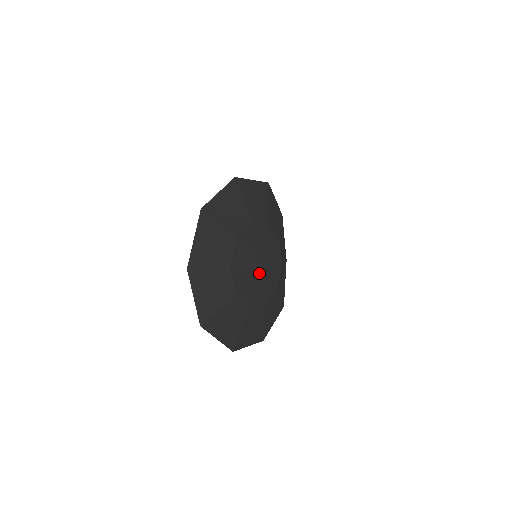
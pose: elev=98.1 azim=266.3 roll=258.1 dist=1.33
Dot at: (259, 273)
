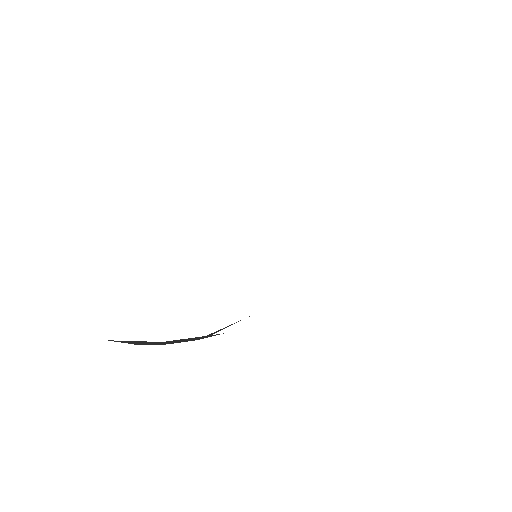
Dot at: occluded
